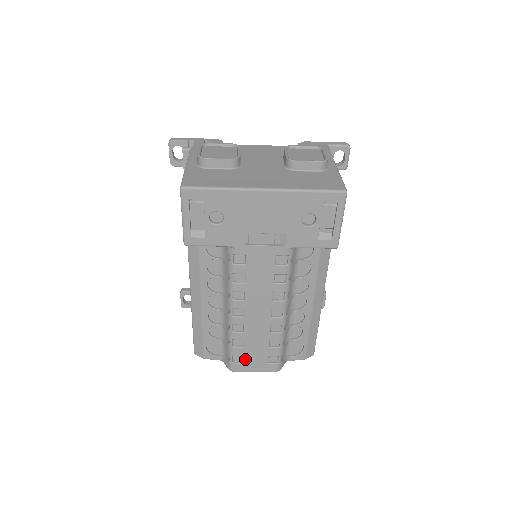
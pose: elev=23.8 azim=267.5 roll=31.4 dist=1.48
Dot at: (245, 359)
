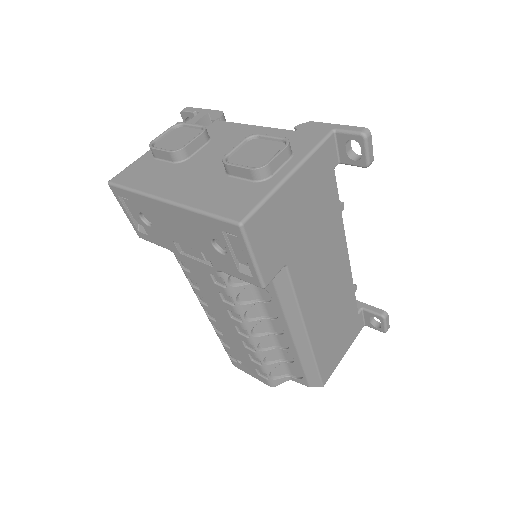
Dot at: occluded
